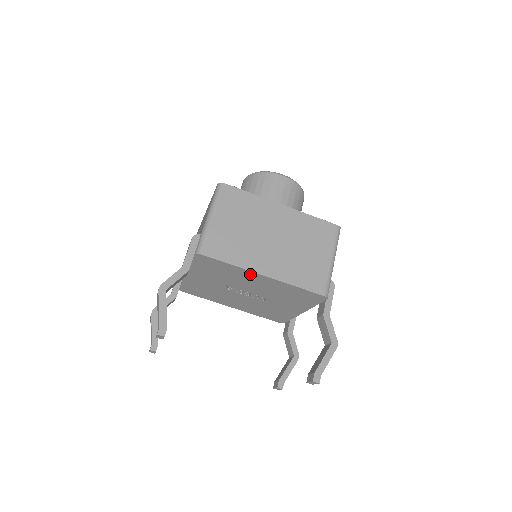
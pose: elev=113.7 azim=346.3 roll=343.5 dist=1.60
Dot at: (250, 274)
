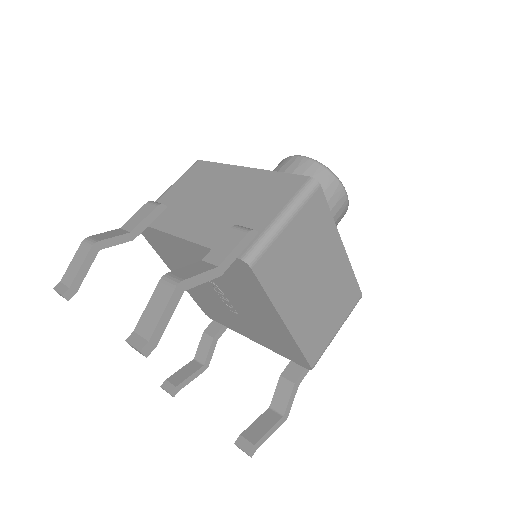
Dot at: (271, 311)
